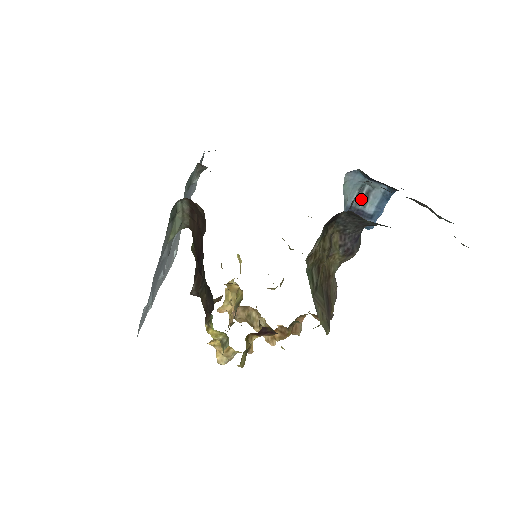
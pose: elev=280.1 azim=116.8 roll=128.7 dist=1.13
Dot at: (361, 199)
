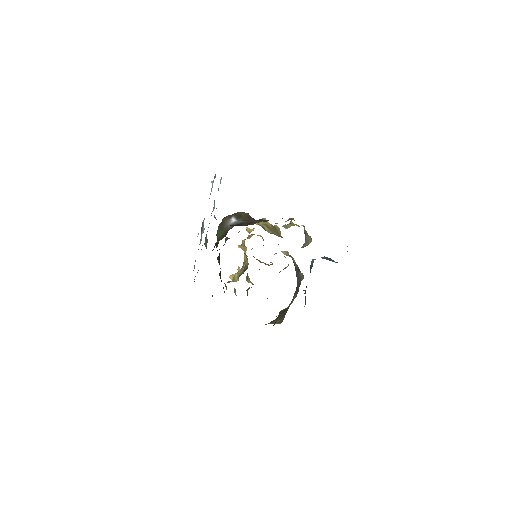
Dot at: (327, 258)
